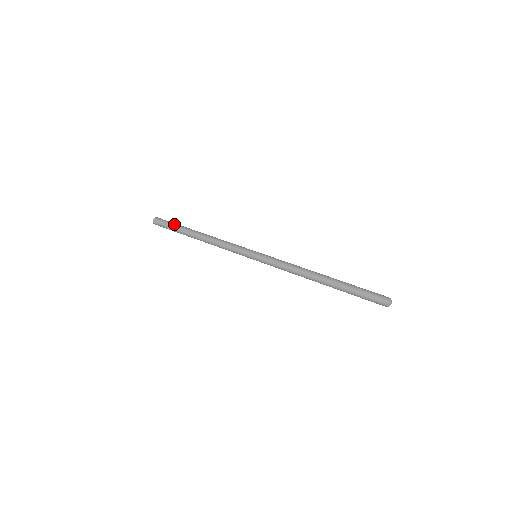
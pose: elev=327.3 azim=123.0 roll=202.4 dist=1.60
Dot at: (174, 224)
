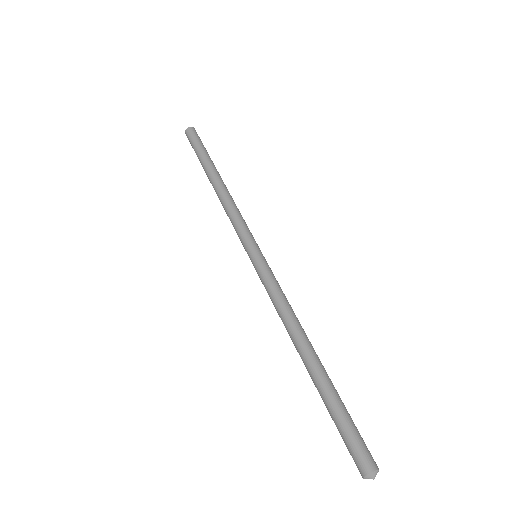
Dot at: (199, 150)
